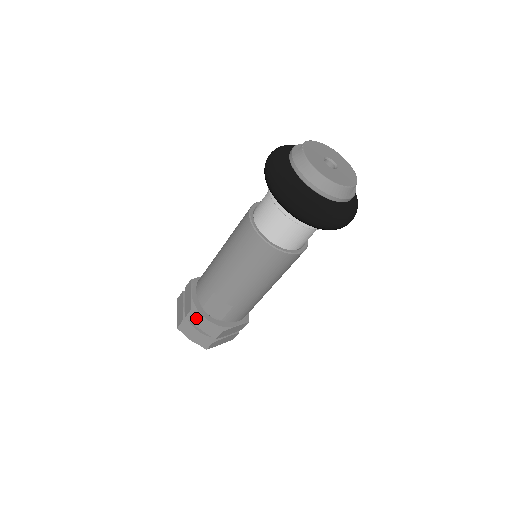
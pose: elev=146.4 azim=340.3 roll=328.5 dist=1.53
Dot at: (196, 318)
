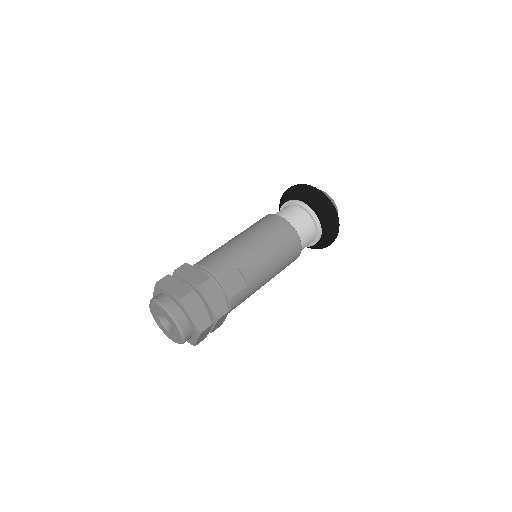
Dot at: (210, 289)
